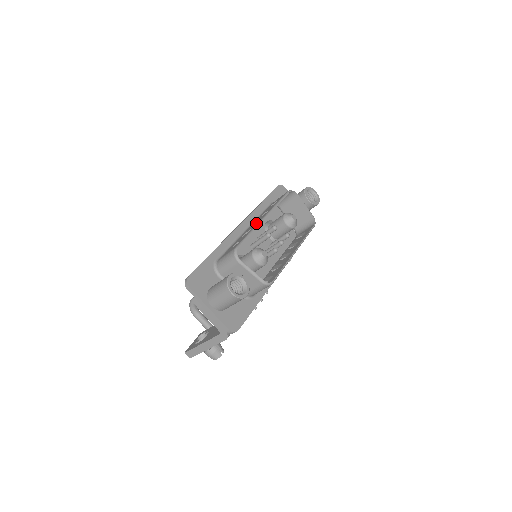
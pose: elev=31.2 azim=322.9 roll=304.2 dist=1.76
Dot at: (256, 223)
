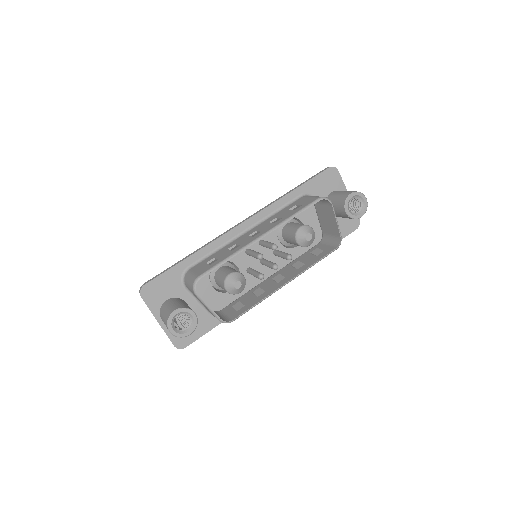
Dot at: (249, 239)
